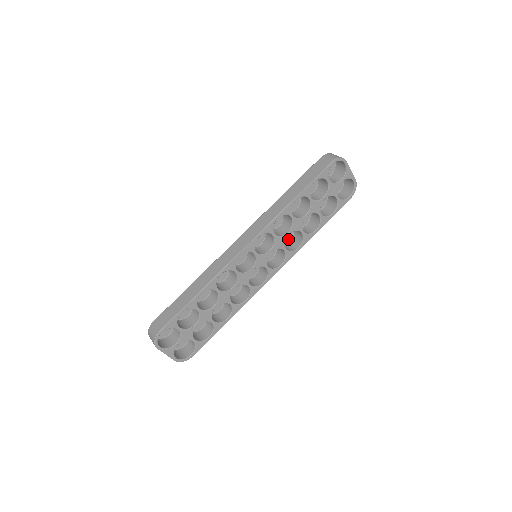
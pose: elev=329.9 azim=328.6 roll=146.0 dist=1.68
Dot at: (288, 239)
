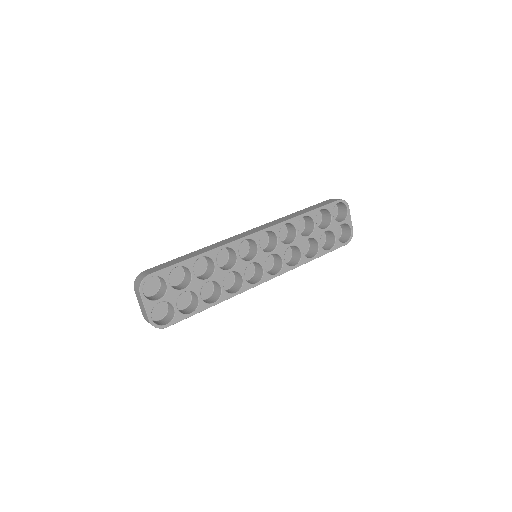
Dot at: (285, 260)
